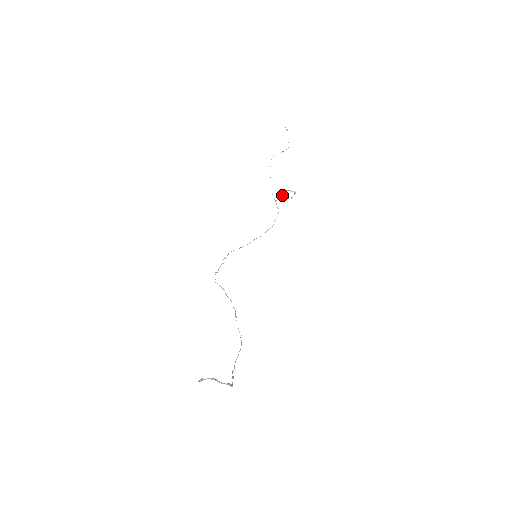
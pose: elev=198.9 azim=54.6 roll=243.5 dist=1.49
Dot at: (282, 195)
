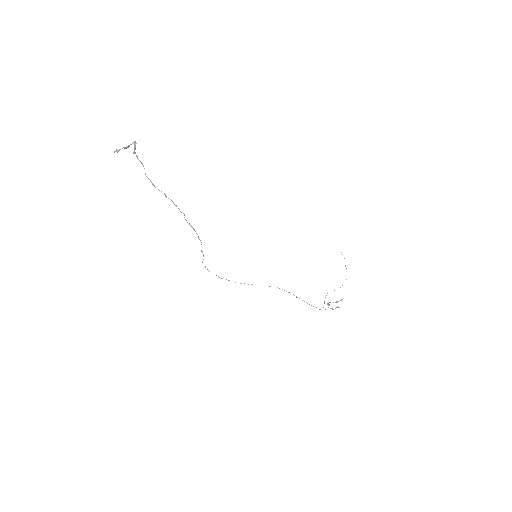
Dot at: (328, 304)
